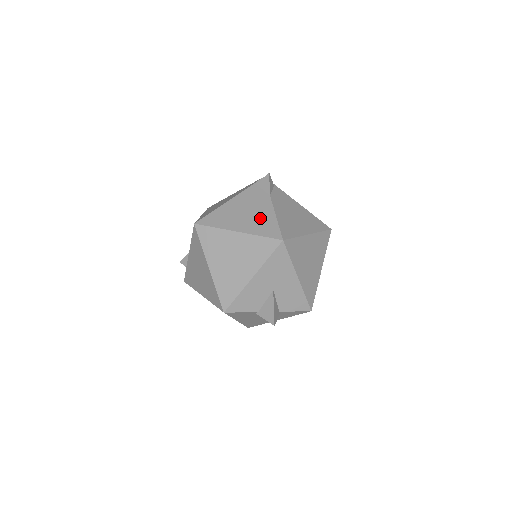
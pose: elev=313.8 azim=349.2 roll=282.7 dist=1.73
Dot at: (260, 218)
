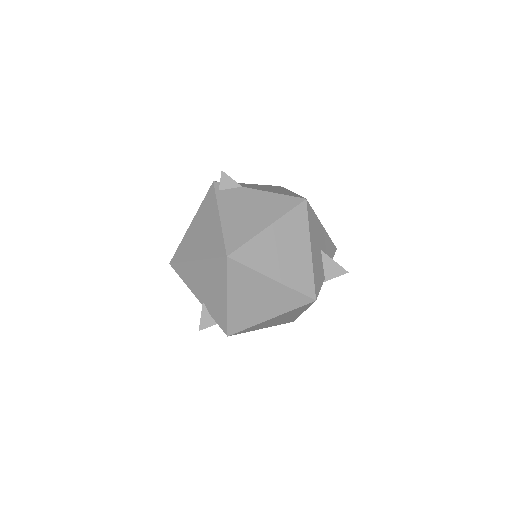
Dot at: (265, 204)
